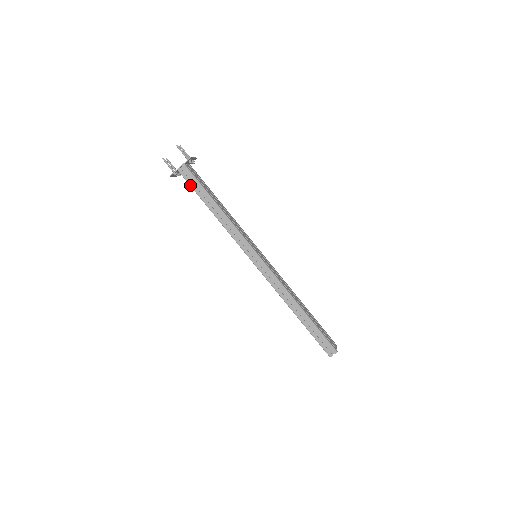
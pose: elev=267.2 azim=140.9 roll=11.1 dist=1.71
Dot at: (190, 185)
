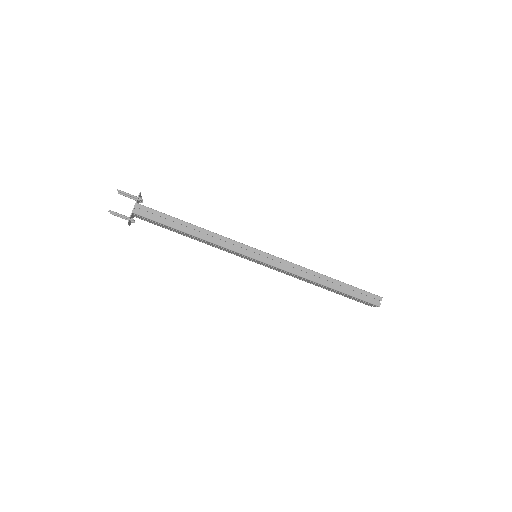
Dot at: (154, 220)
